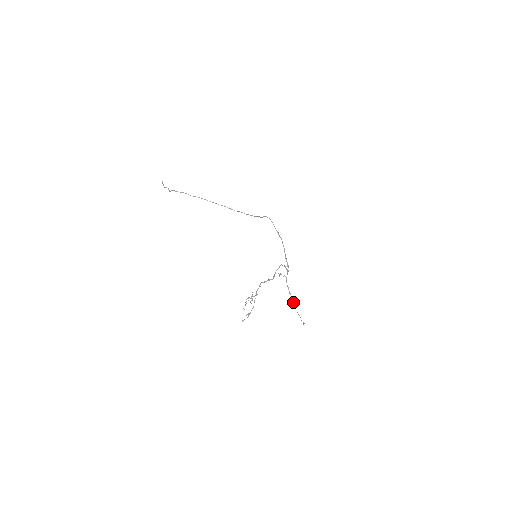
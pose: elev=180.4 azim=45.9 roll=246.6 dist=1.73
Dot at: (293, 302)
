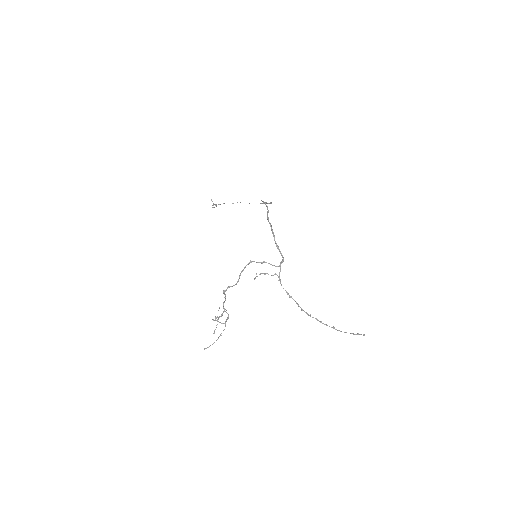
Dot at: occluded
